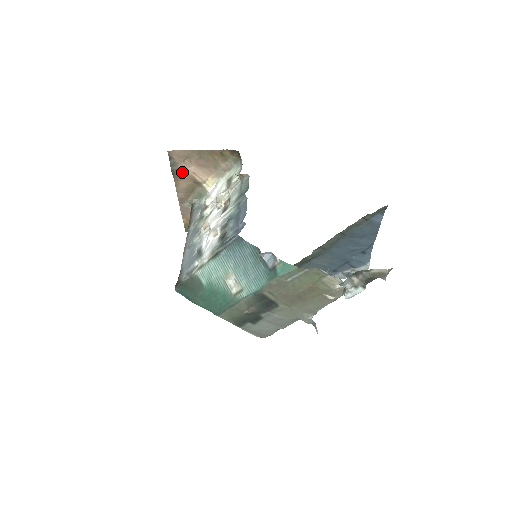
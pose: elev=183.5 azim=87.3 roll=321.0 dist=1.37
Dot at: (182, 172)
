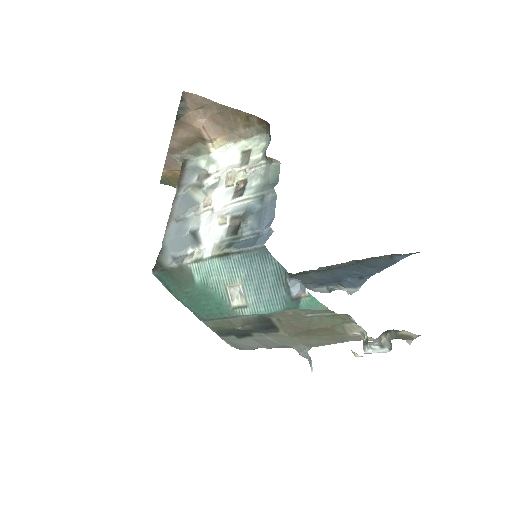
Dot at: (189, 120)
